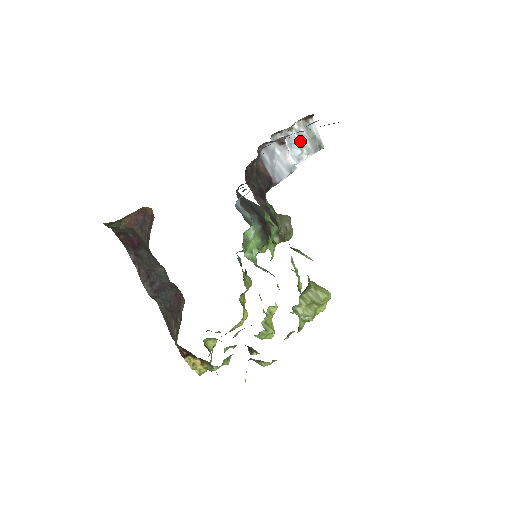
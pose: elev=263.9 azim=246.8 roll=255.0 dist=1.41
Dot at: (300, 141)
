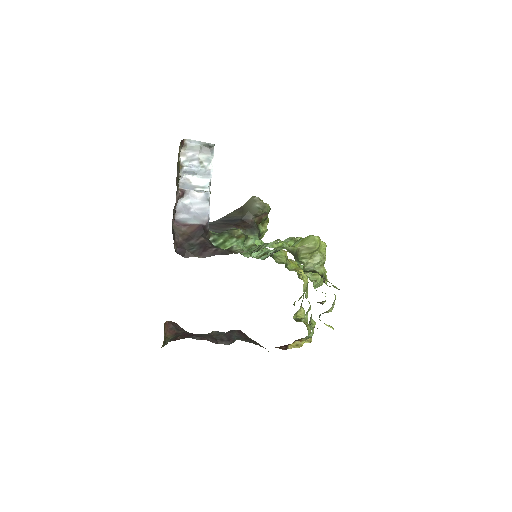
Dot at: (196, 163)
